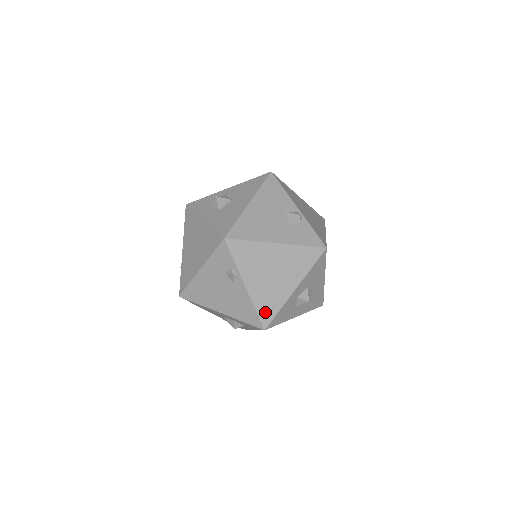
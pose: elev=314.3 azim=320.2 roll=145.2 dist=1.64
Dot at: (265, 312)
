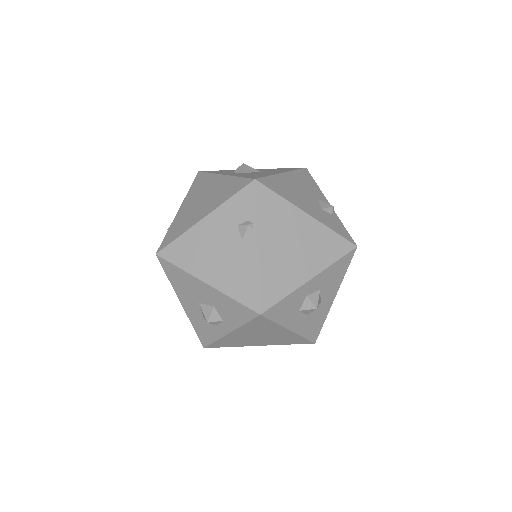
Dot at: (269, 291)
